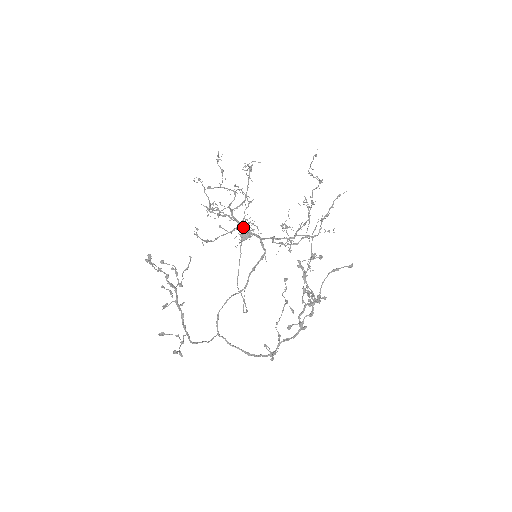
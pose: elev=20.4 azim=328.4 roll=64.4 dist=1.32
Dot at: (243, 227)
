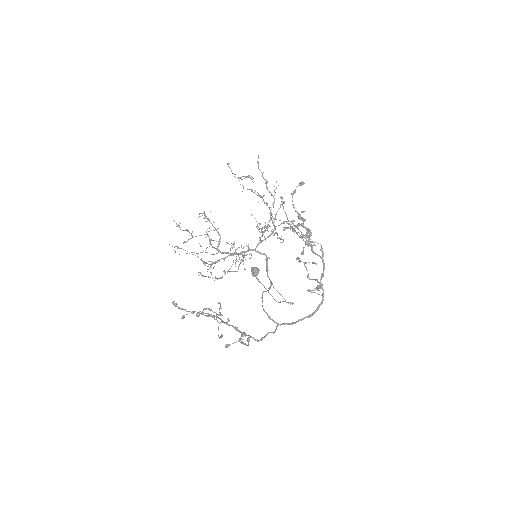
Dot at: (235, 253)
